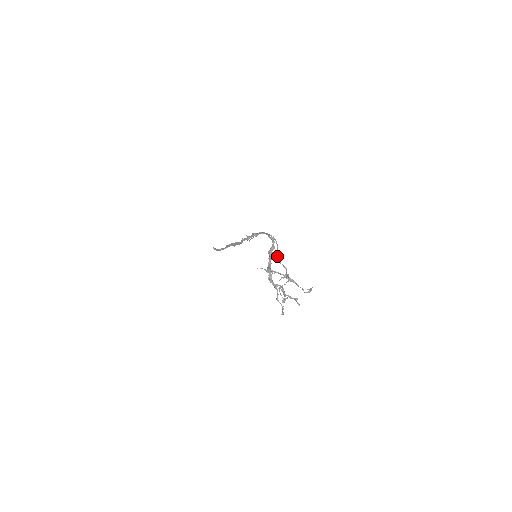
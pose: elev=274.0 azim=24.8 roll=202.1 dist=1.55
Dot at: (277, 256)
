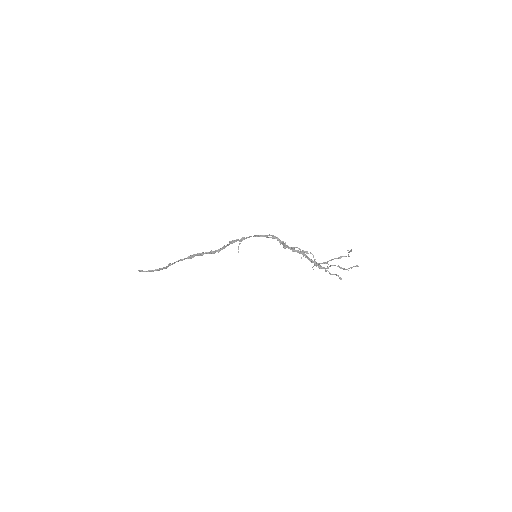
Dot at: occluded
